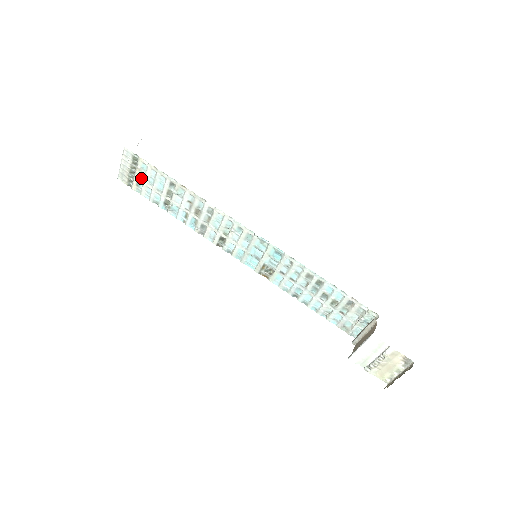
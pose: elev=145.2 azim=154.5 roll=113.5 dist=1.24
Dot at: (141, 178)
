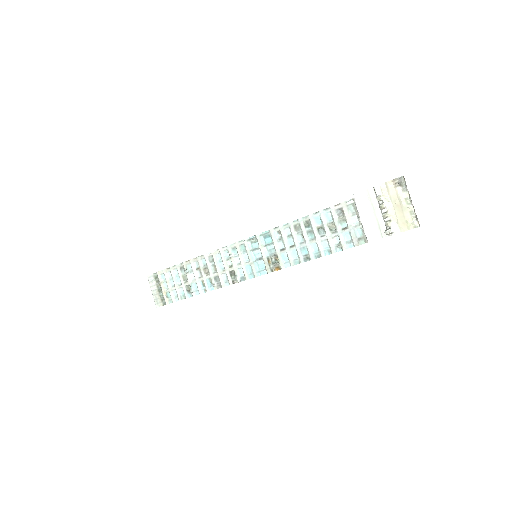
Dot at: (166, 289)
